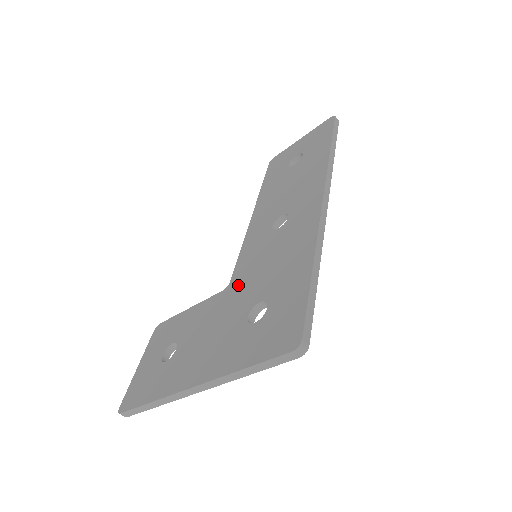
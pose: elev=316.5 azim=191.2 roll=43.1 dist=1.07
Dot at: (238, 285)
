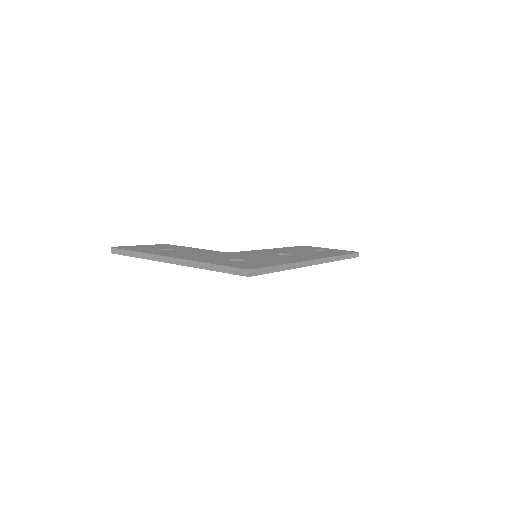
Dot at: (235, 254)
